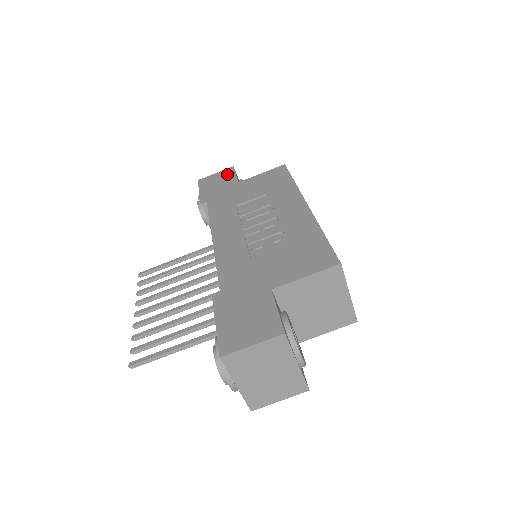
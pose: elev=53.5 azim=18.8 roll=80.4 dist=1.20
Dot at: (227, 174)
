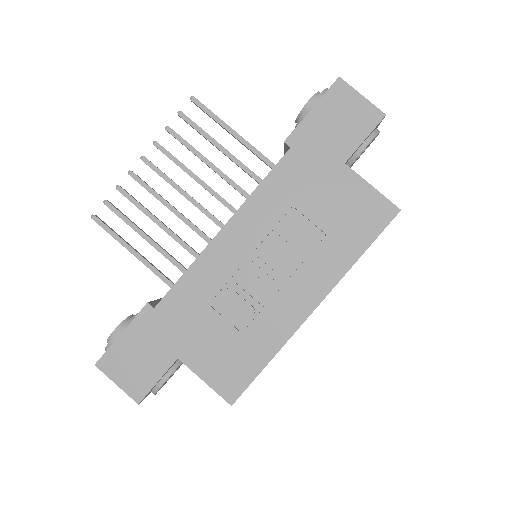
Dot at: (362, 123)
